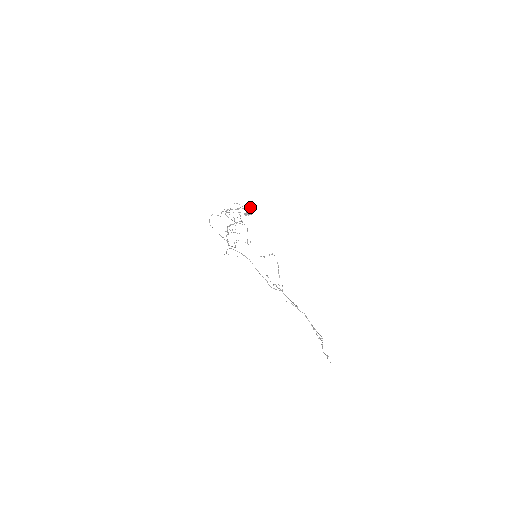
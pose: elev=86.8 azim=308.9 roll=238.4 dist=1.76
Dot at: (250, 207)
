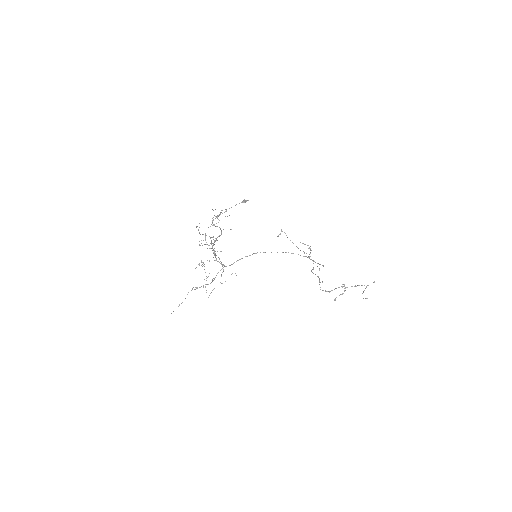
Dot at: occluded
